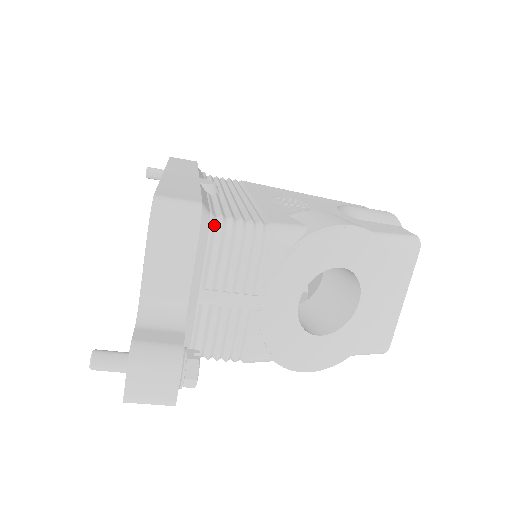
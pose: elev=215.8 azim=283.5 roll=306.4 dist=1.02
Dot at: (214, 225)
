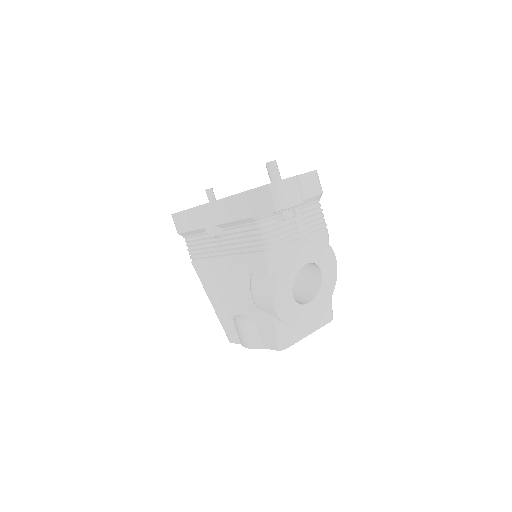
Dot at: occluded
